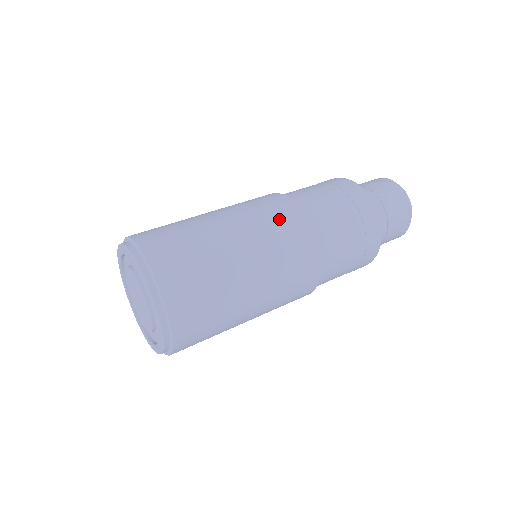
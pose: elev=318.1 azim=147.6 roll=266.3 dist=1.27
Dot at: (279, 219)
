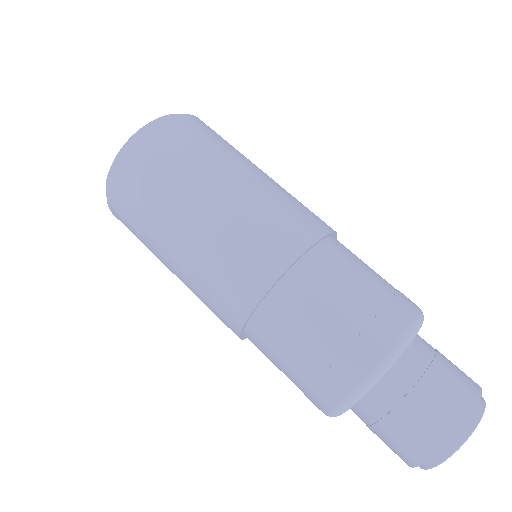
Dot at: (294, 213)
